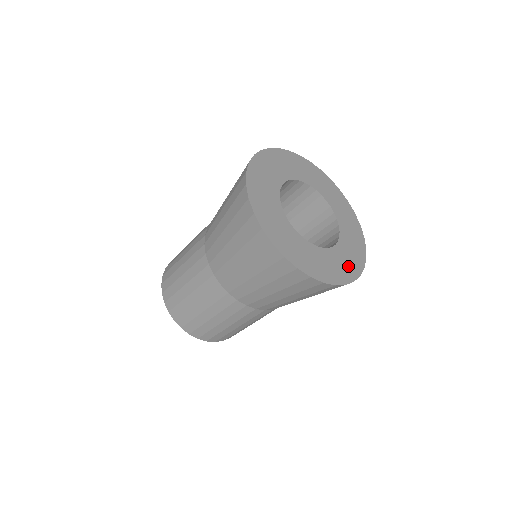
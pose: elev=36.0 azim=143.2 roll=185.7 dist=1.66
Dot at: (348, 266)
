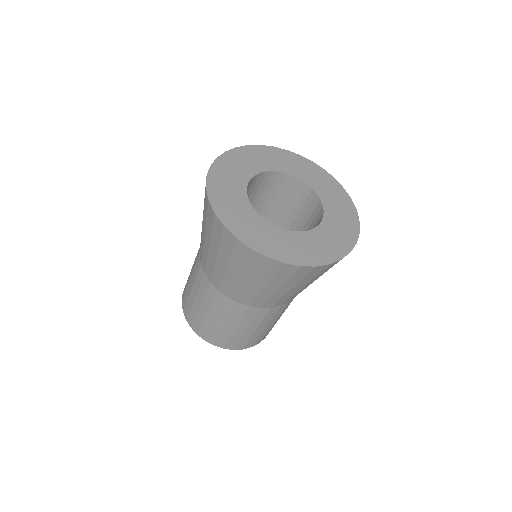
Dot at: (326, 249)
